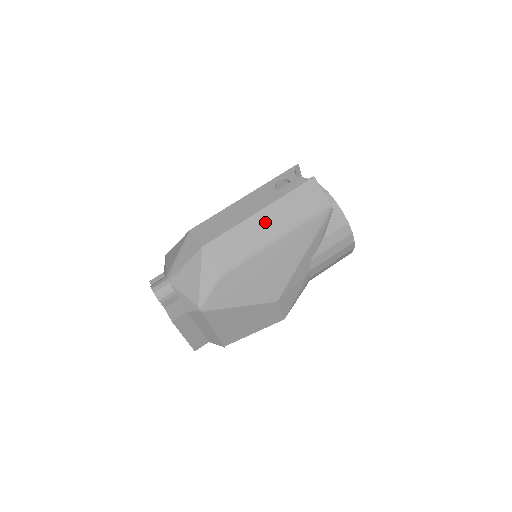
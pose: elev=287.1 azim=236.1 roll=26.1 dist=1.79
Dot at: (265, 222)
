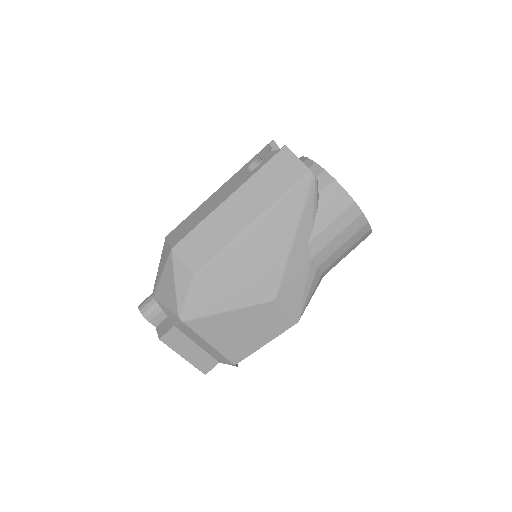
Dot at: (236, 208)
